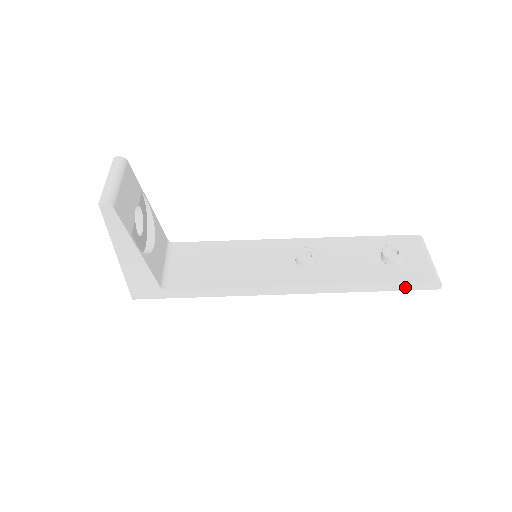
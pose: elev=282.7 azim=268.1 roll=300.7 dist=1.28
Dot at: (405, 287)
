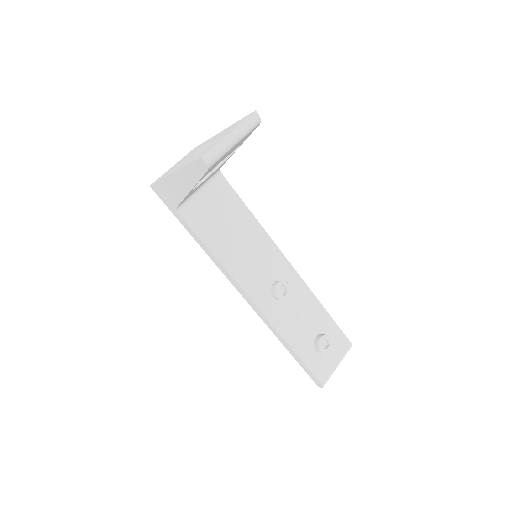
Dot at: (304, 368)
